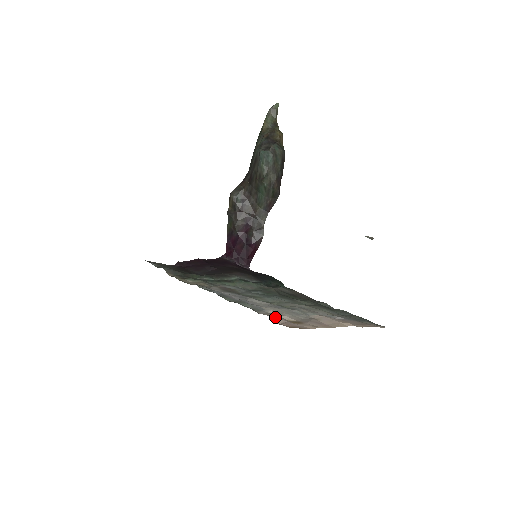
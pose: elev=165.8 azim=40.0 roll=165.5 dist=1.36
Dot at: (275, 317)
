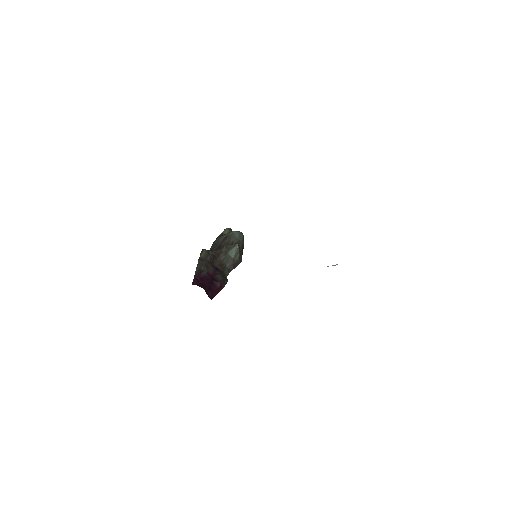
Dot at: occluded
